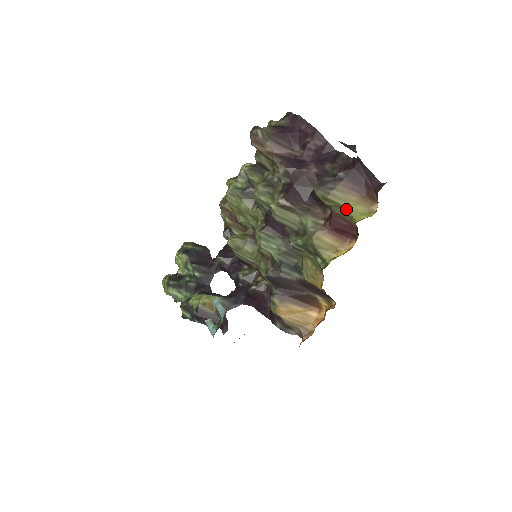
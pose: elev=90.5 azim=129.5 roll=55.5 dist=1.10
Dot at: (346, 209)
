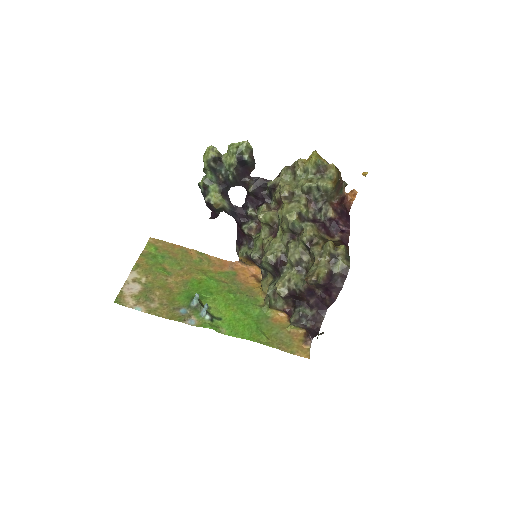
Dot at: occluded
